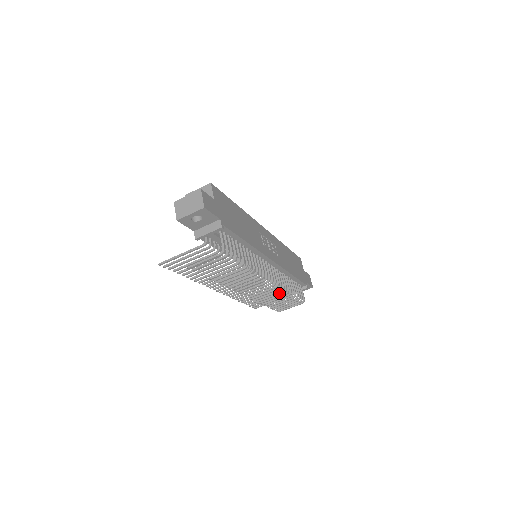
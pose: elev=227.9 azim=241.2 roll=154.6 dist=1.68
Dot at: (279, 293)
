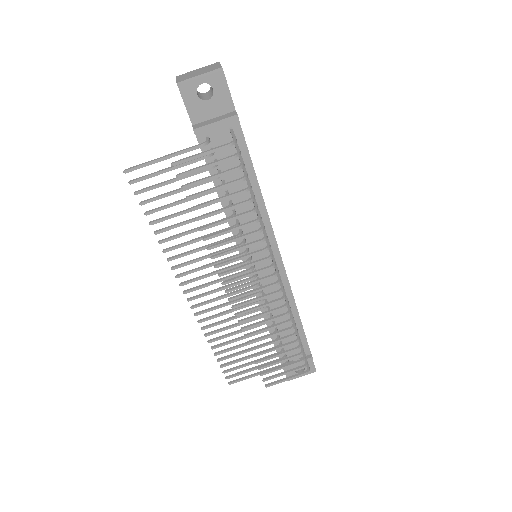
Dot at: (281, 322)
